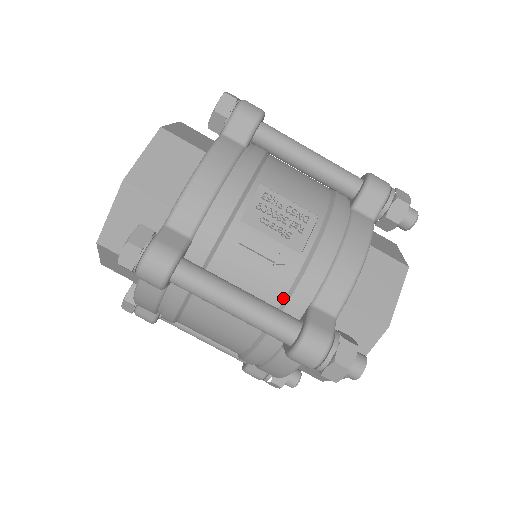
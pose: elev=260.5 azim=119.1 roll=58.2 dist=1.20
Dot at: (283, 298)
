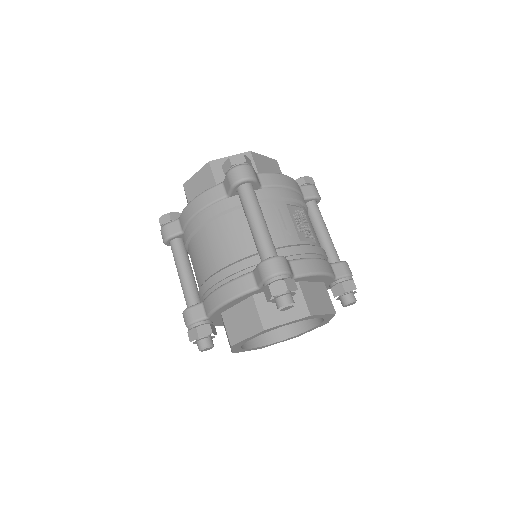
Dot at: (276, 247)
